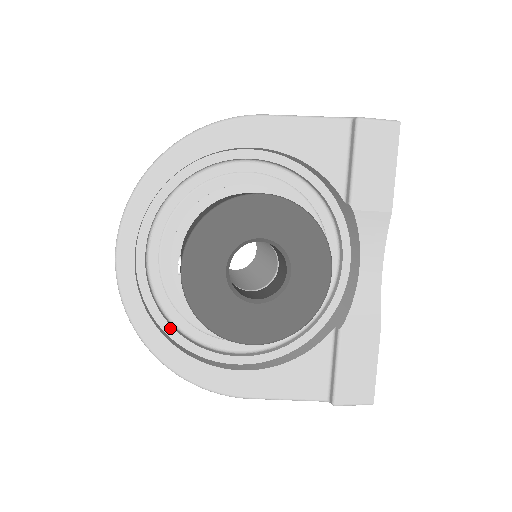
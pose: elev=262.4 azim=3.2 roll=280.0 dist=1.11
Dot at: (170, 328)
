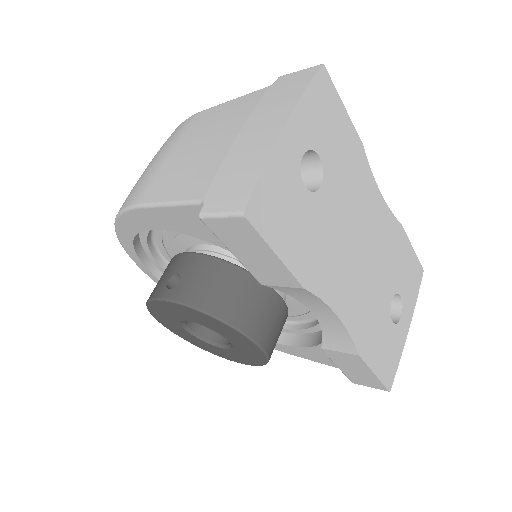
Dot at: occluded
